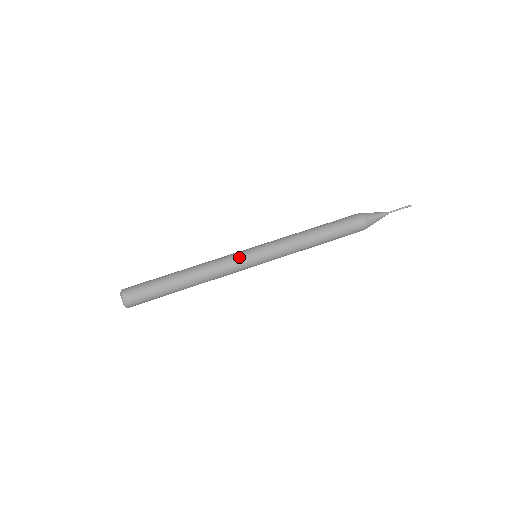
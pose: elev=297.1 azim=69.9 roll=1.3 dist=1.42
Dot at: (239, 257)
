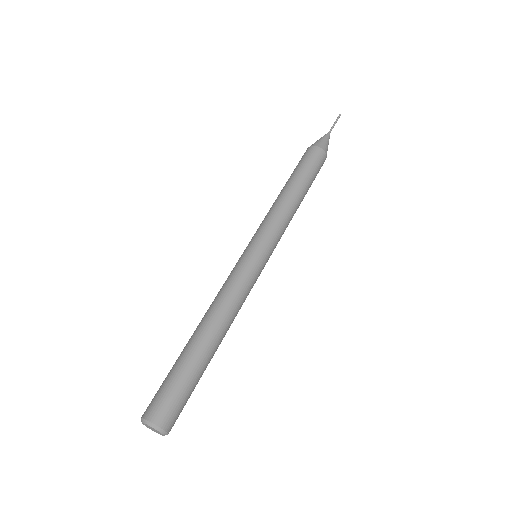
Dot at: (236, 266)
